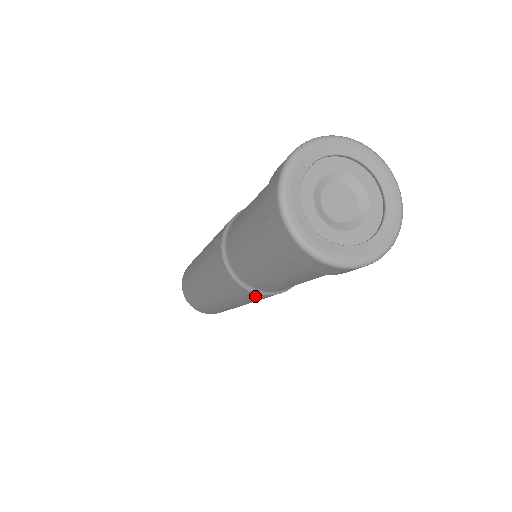
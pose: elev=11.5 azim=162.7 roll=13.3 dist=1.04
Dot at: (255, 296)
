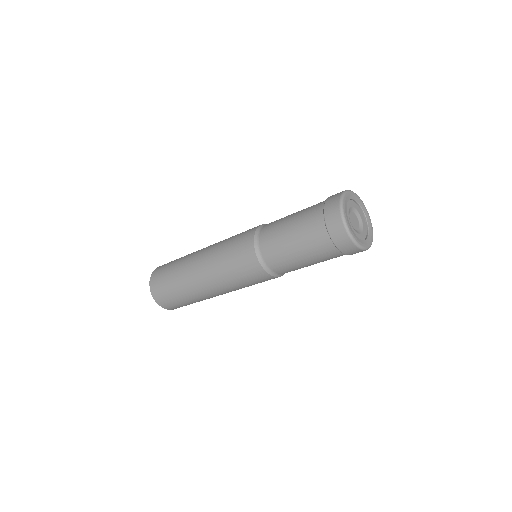
Dot at: (259, 275)
